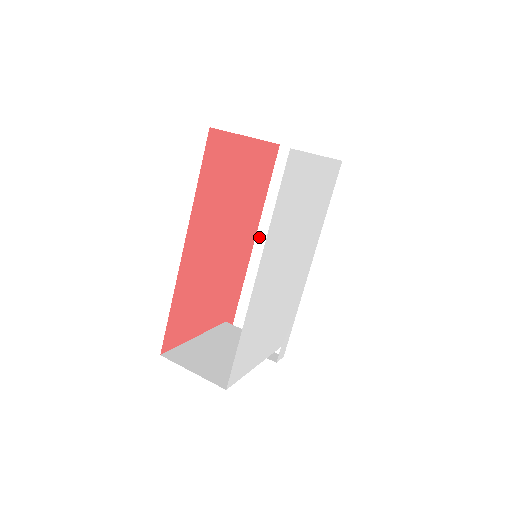
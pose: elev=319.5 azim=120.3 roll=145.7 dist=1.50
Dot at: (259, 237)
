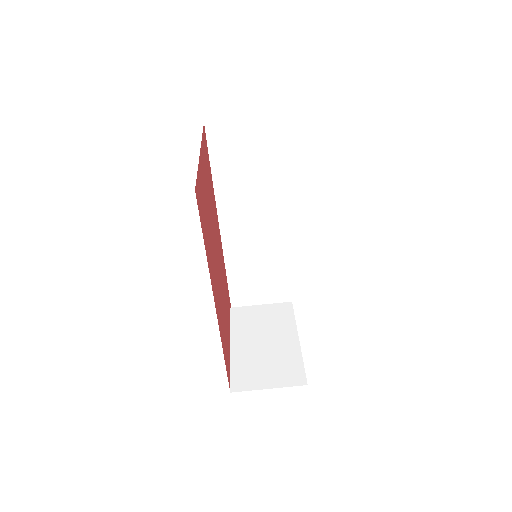
Dot at: (222, 220)
